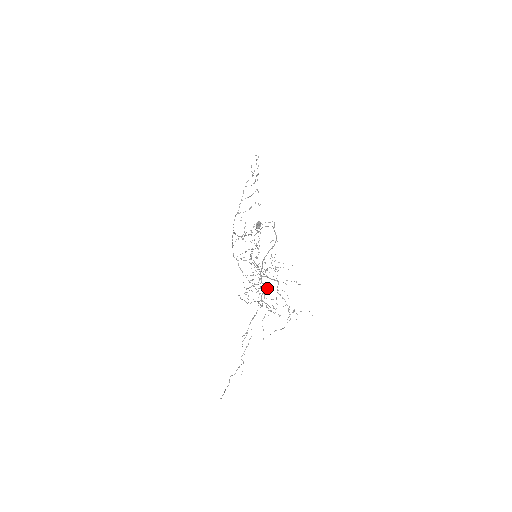
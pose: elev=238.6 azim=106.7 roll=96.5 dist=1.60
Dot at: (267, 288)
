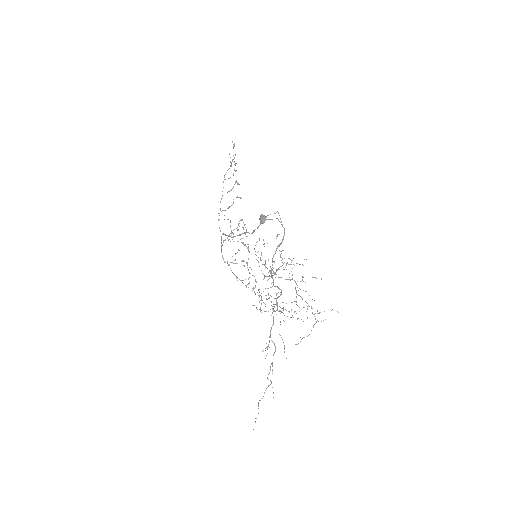
Dot at: occluded
